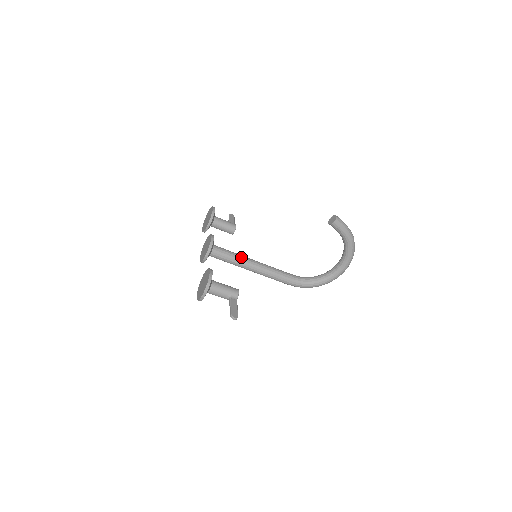
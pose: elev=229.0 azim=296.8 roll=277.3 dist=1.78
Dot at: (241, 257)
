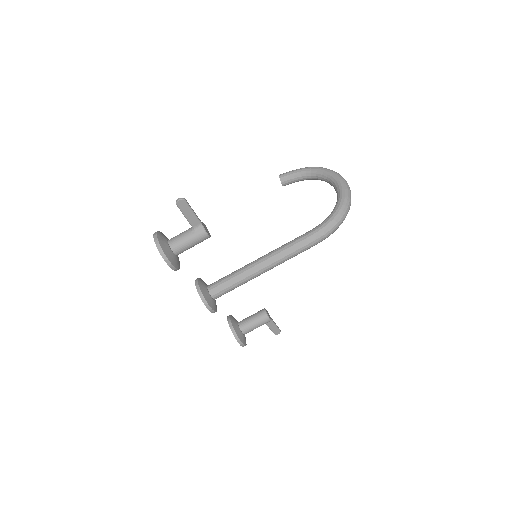
Dot at: occluded
